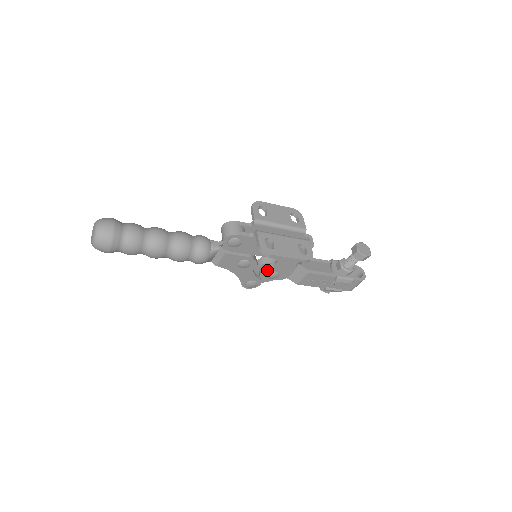
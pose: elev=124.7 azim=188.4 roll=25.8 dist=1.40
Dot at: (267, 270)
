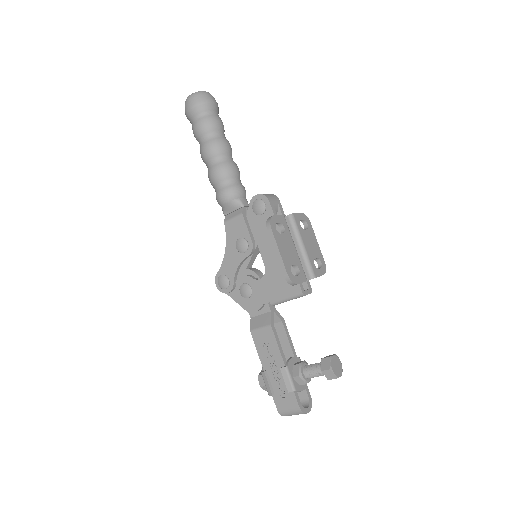
Dot at: (248, 279)
